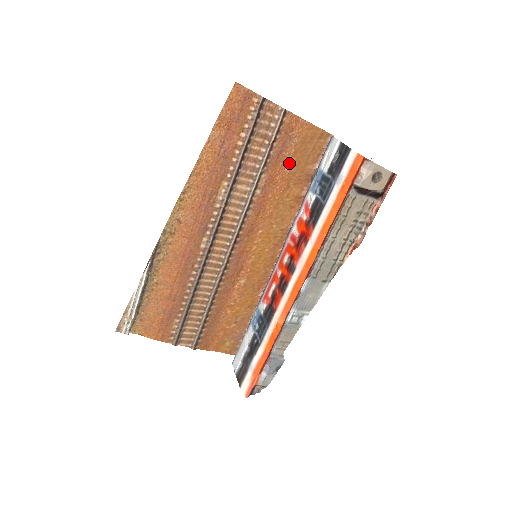
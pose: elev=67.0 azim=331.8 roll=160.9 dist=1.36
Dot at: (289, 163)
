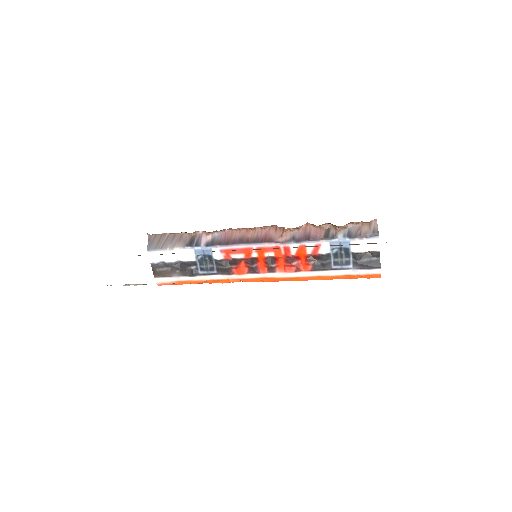
Dot at: occluded
